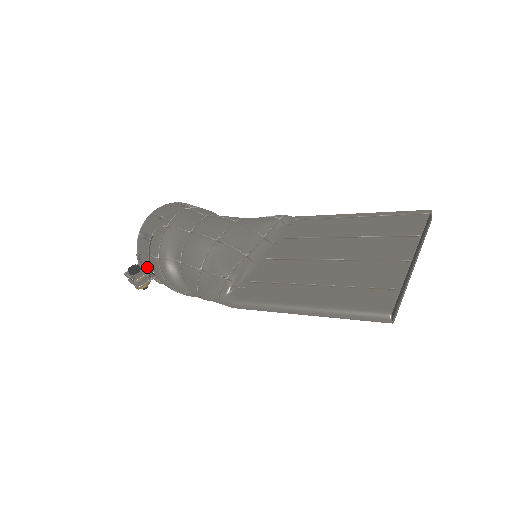
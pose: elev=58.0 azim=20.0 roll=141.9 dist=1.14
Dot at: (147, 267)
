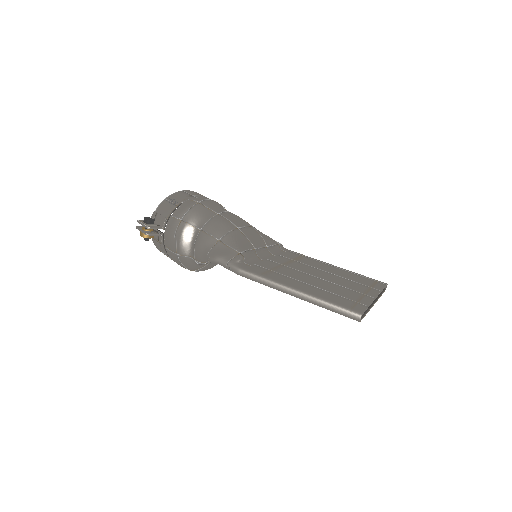
Dot at: (161, 224)
